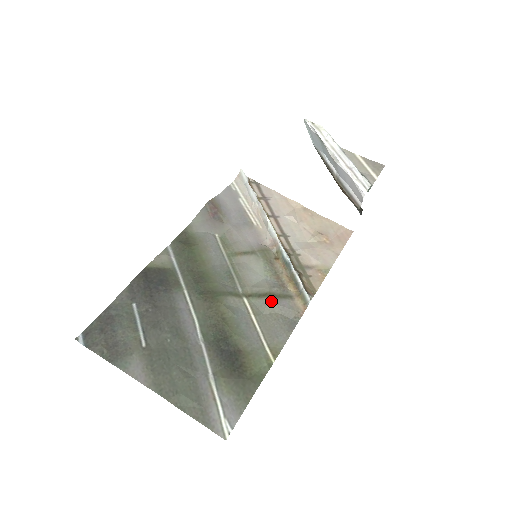
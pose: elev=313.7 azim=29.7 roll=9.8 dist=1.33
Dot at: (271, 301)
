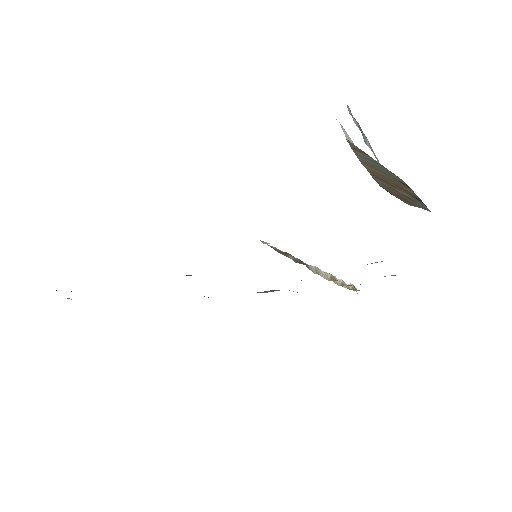
Dot at: occluded
